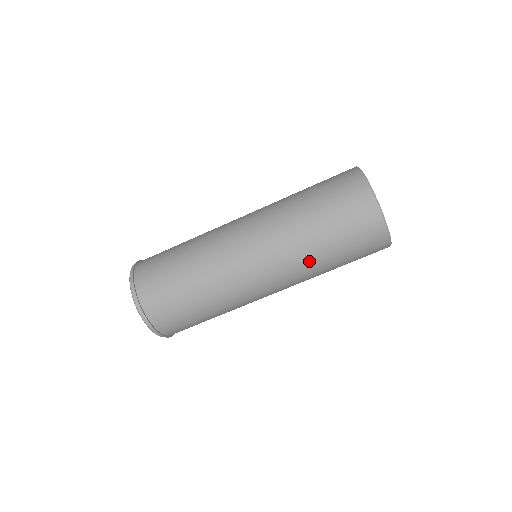
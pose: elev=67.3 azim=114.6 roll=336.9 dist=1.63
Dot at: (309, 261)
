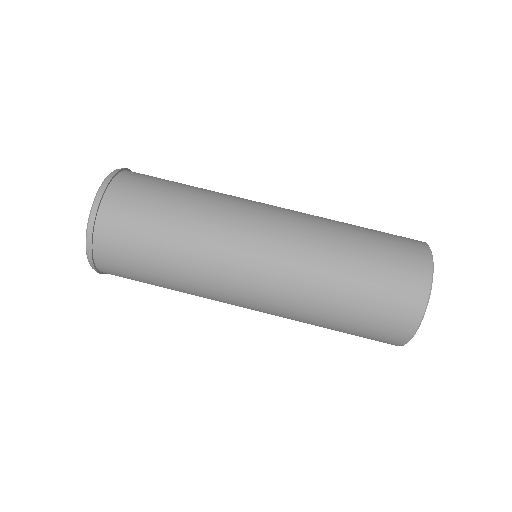
Dot at: (329, 240)
